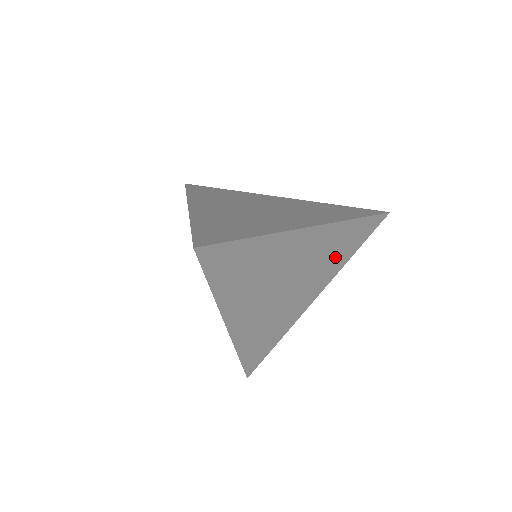
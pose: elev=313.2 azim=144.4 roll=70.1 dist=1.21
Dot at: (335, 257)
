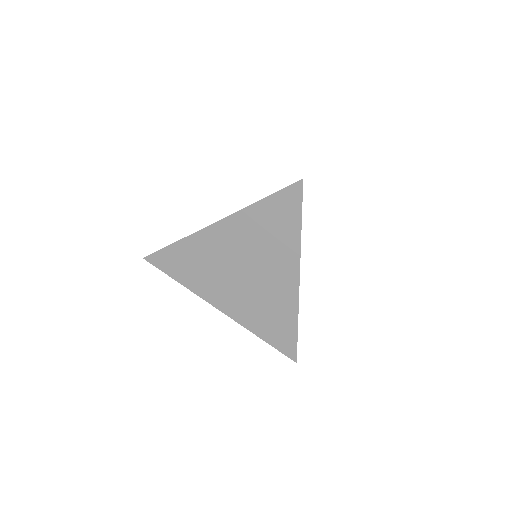
Dot at: occluded
